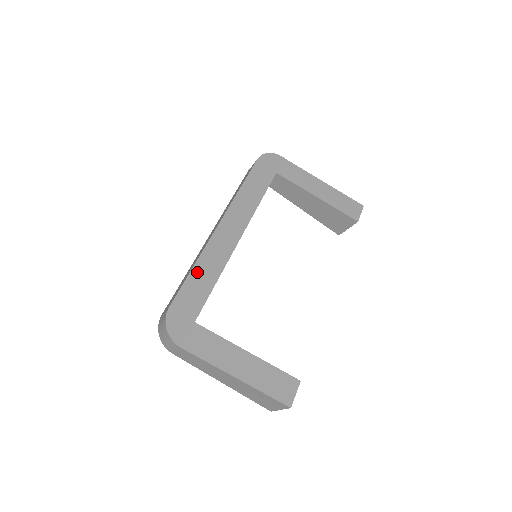
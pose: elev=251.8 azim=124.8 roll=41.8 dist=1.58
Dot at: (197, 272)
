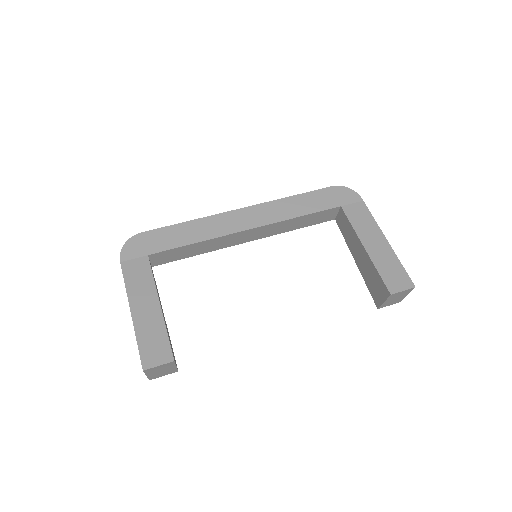
Dot at: (187, 226)
